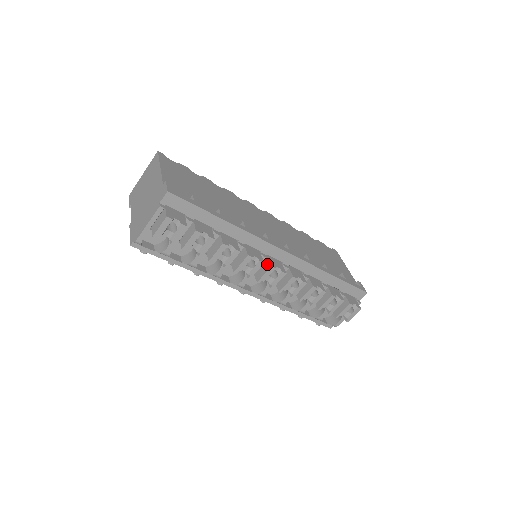
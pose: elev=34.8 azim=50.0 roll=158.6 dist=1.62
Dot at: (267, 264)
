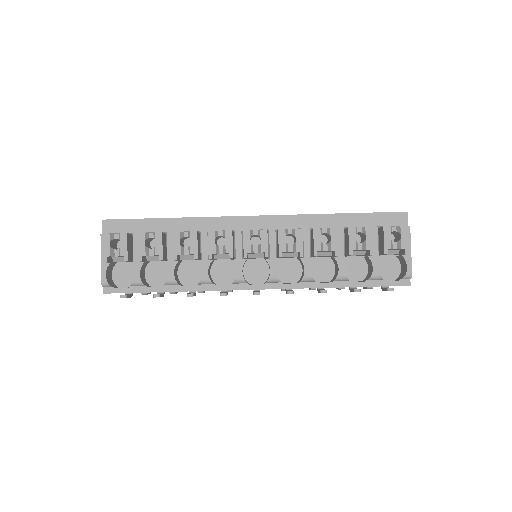
Dot at: occluded
